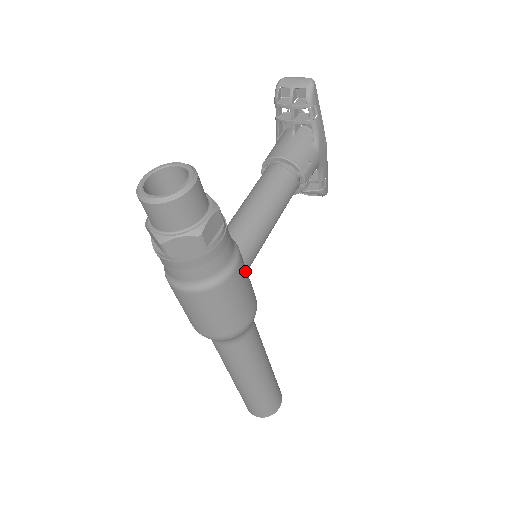
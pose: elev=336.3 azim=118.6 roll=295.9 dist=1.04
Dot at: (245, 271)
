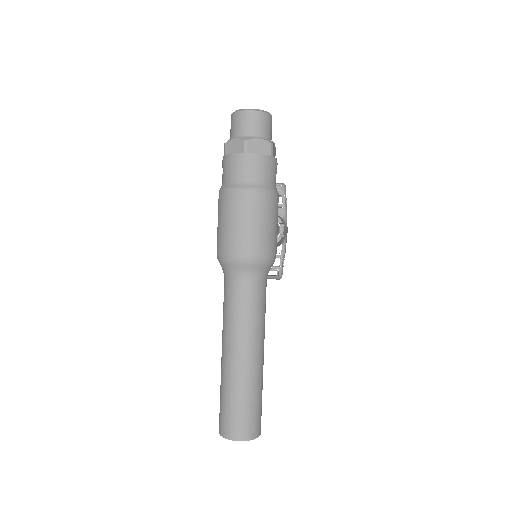
Dot at: occluded
